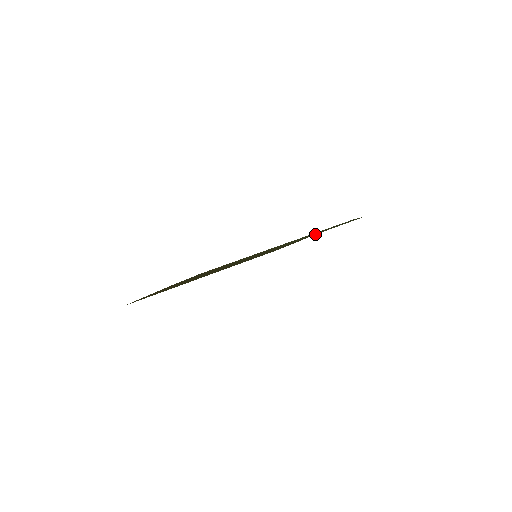
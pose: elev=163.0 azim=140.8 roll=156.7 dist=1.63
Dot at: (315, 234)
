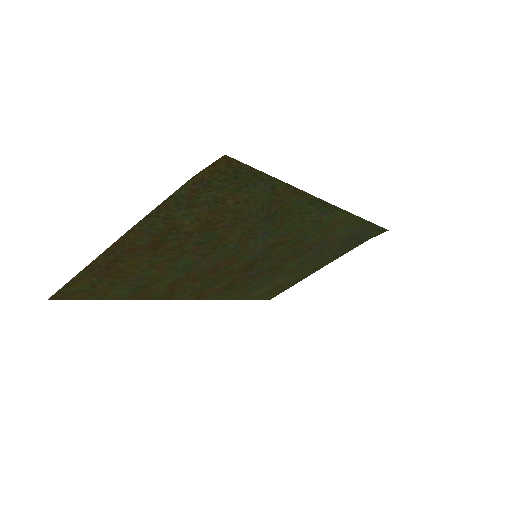
Dot at: (342, 209)
